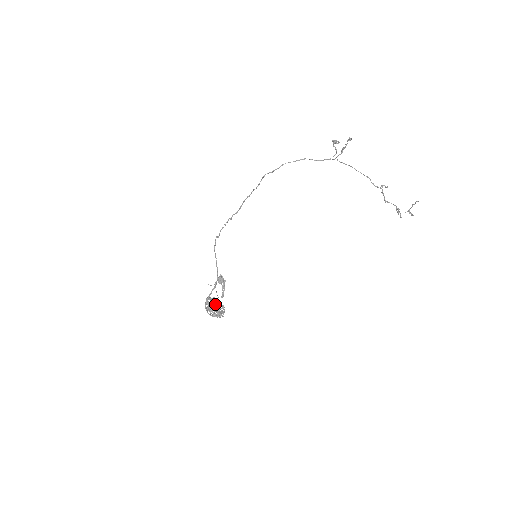
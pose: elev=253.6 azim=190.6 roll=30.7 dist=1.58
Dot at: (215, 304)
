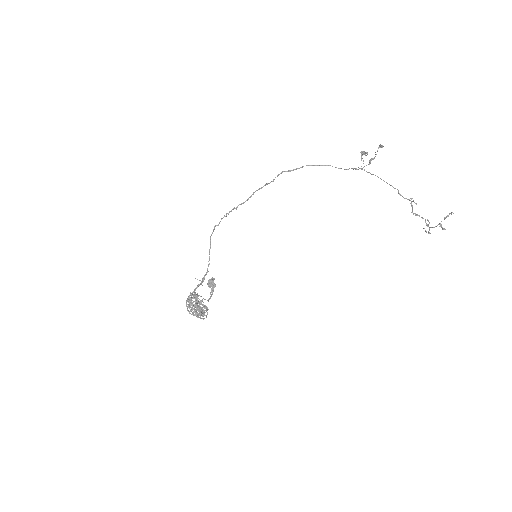
Dot at: (198, 301)
